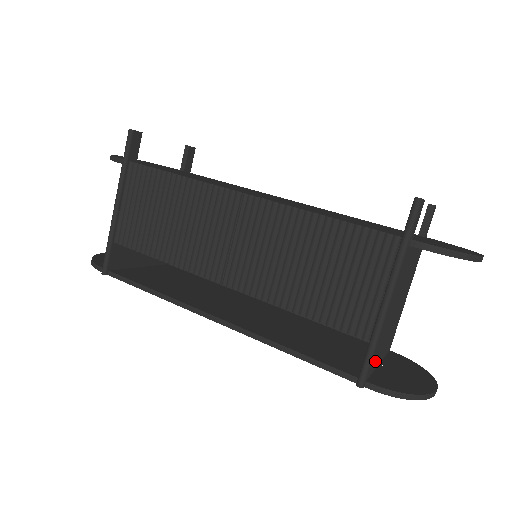
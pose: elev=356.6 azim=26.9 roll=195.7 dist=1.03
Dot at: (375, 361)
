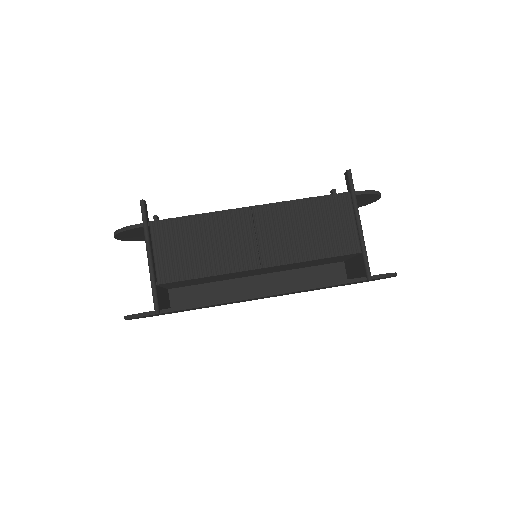
Dot at: occluded
